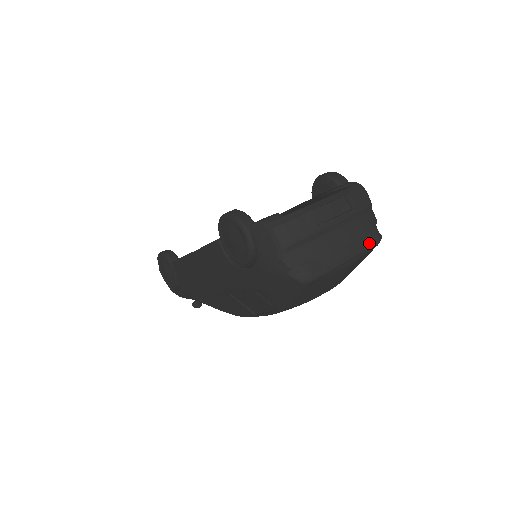
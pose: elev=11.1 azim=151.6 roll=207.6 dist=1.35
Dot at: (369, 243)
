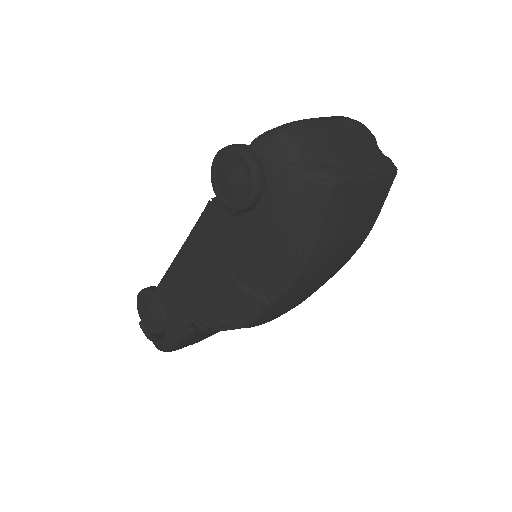
Dot at: (387, 165)
